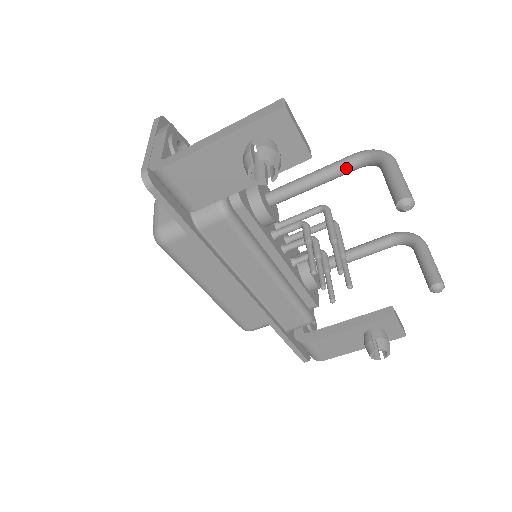
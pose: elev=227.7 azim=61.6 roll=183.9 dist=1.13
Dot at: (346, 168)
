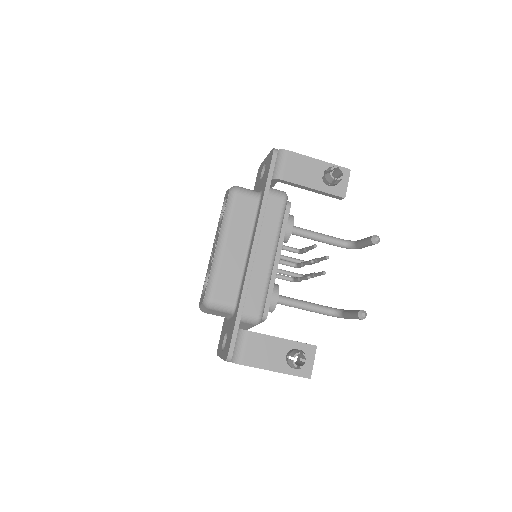
Dot at: (336, 239)
